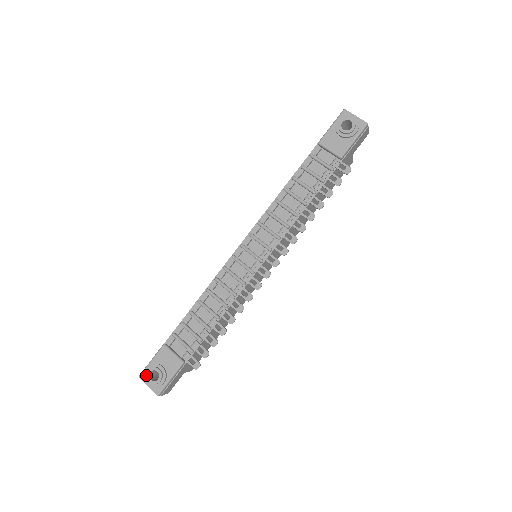
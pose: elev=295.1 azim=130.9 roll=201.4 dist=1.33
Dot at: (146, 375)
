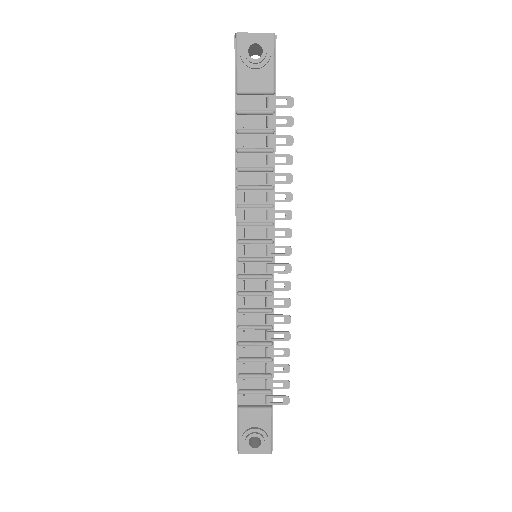
Dot at: (246, 447)
